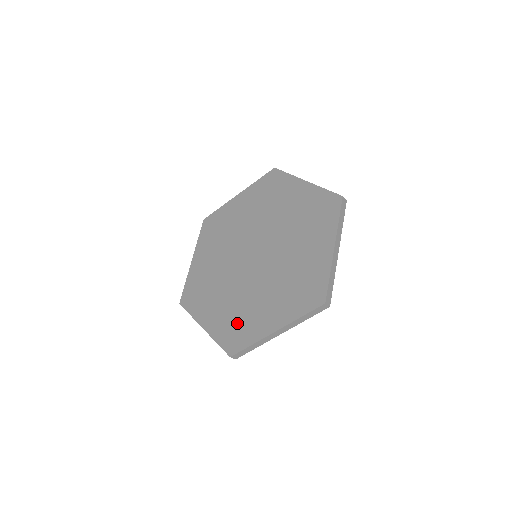
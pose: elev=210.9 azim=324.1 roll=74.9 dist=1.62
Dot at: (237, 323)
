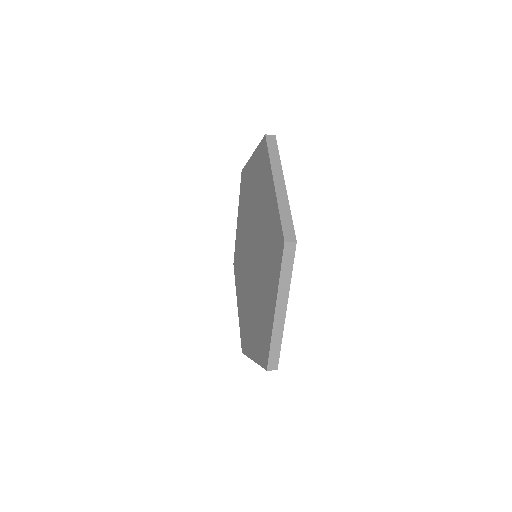
Dot at: (244, 324)
